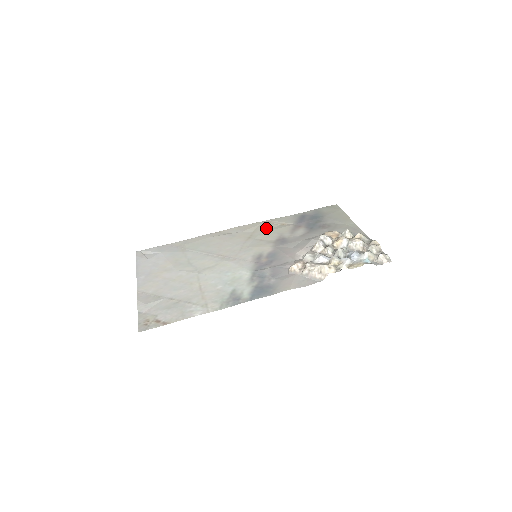
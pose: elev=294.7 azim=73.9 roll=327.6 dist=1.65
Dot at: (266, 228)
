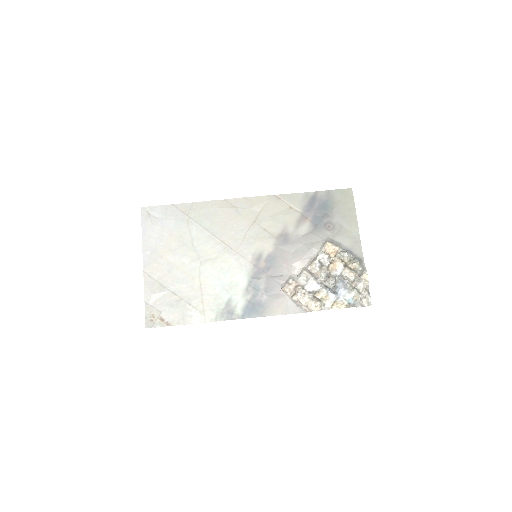
Dot at: (273, 210)
